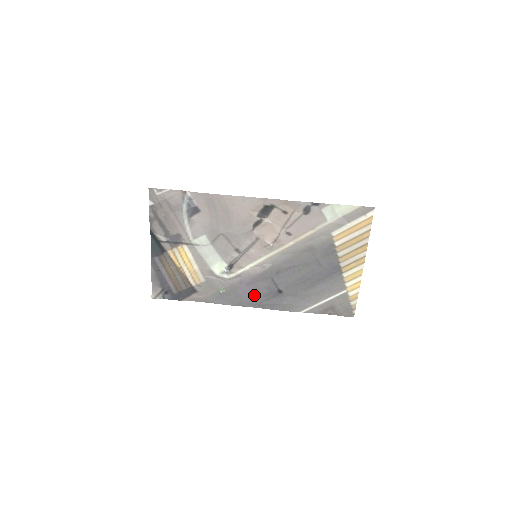
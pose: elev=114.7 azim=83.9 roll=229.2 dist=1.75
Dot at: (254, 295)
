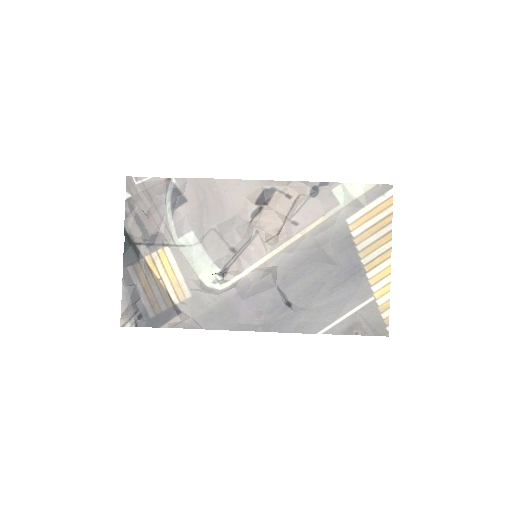
Dot at: (255, 312)
